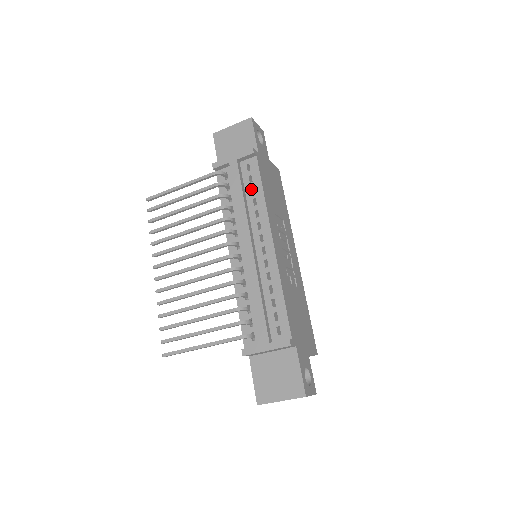
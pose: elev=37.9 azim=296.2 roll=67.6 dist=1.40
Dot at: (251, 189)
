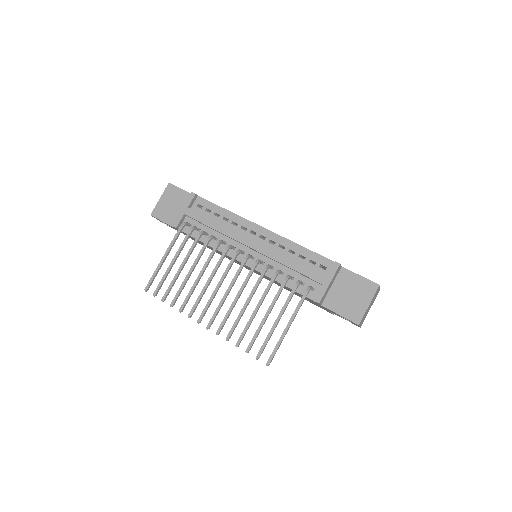
Dot at: (215, 216)
